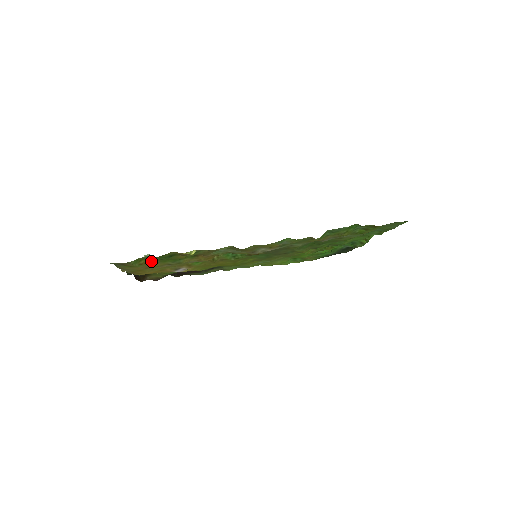
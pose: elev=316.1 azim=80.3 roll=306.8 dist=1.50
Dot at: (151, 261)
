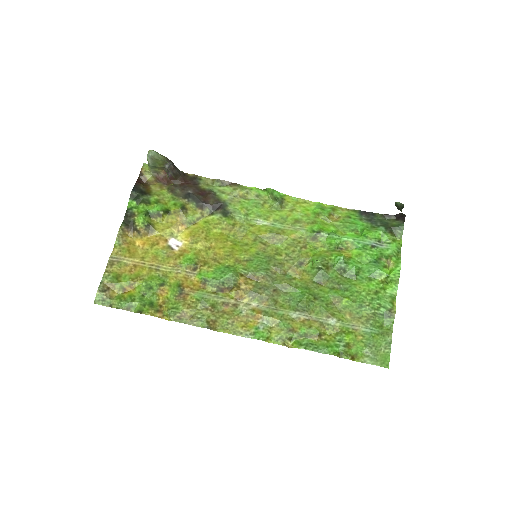
Dot at: (134, 293)
